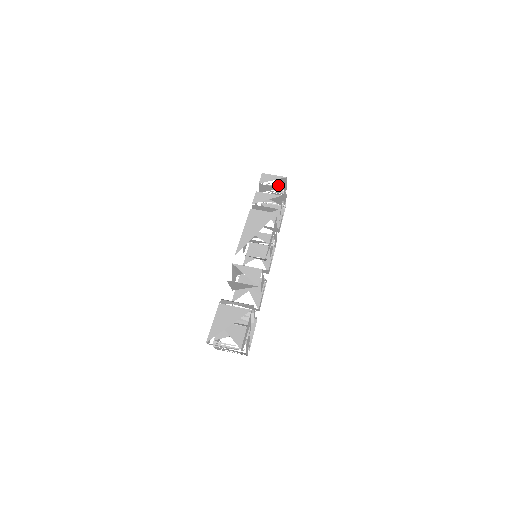
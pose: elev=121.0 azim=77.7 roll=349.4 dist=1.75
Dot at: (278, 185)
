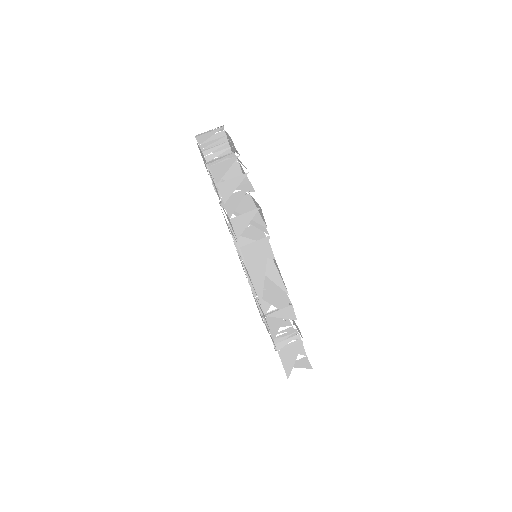
Dot at: occluded
